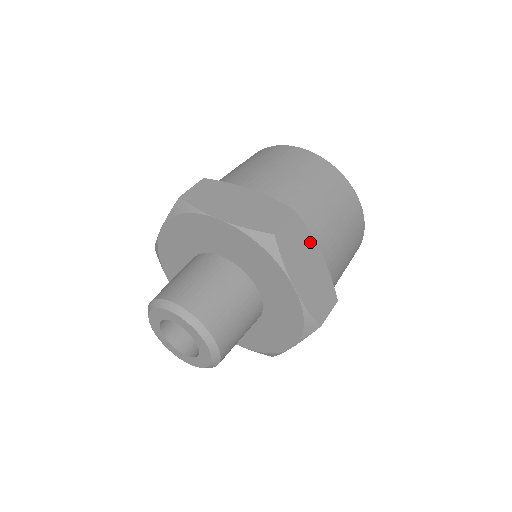
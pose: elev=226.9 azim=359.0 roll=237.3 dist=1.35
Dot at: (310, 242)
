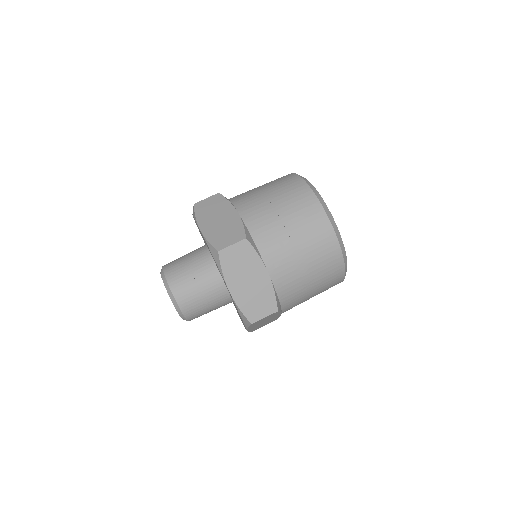
Dot at: (257, 262)
